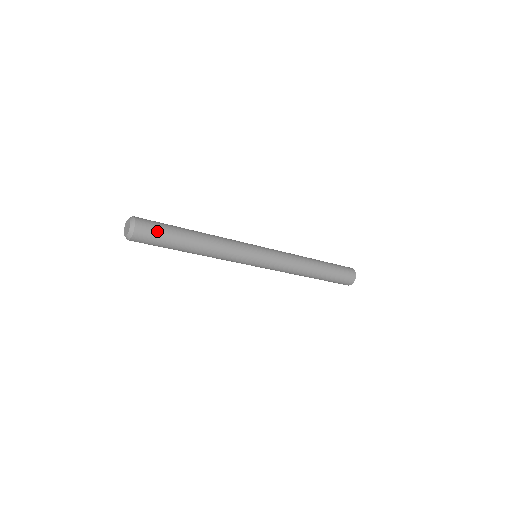
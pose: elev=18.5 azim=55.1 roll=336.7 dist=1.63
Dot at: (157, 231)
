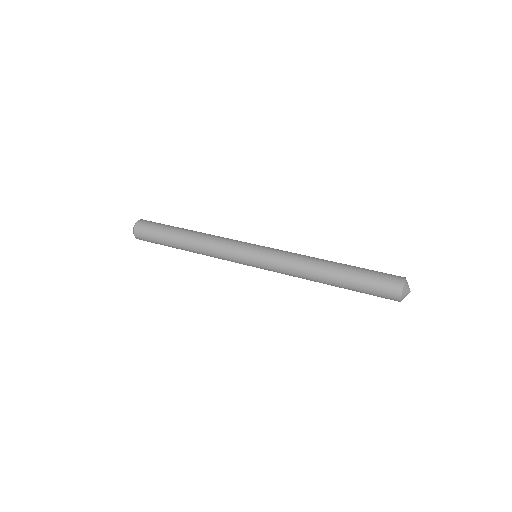
Dot at: occluded
